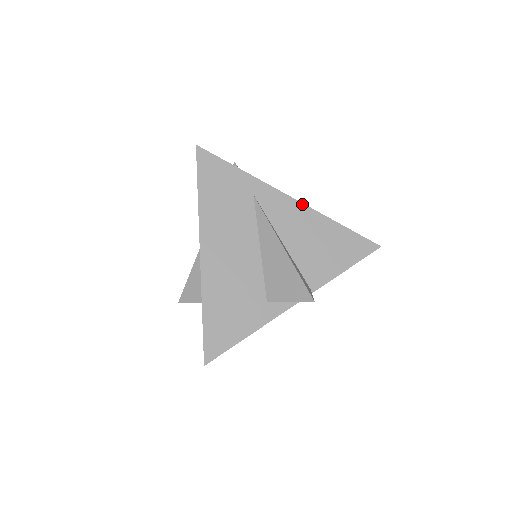
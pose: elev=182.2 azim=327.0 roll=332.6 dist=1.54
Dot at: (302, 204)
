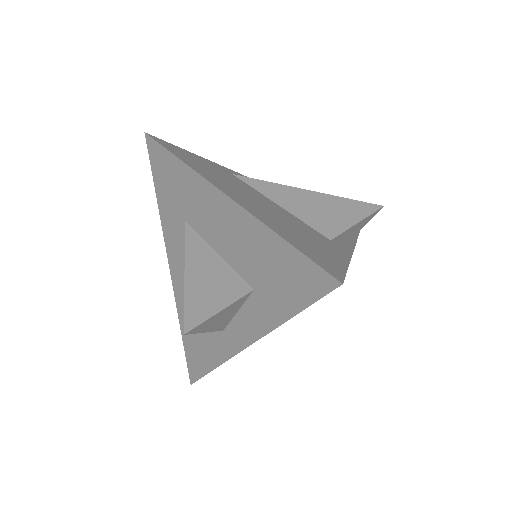
Dot at: occluded
